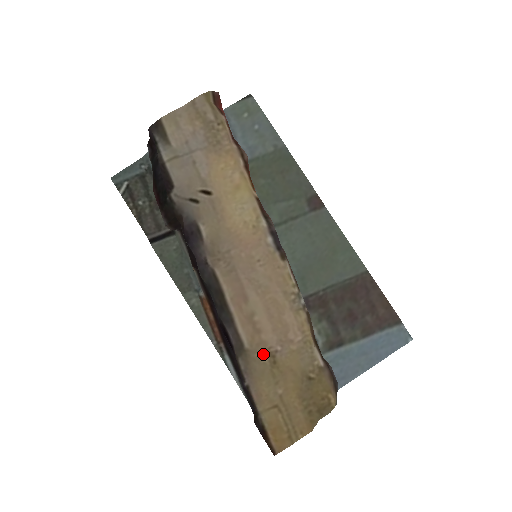
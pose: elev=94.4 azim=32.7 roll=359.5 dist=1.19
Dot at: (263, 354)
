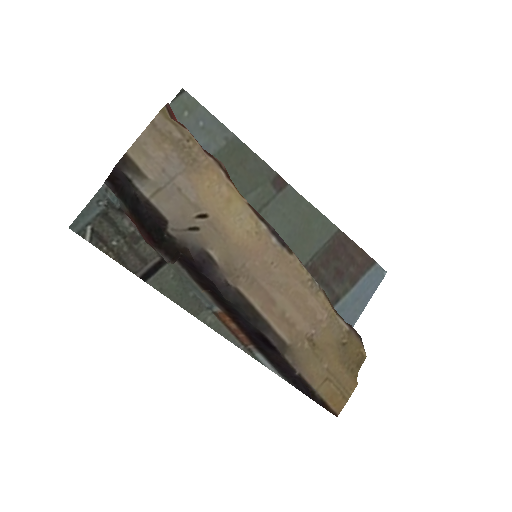
Dot at: (303, 342)
